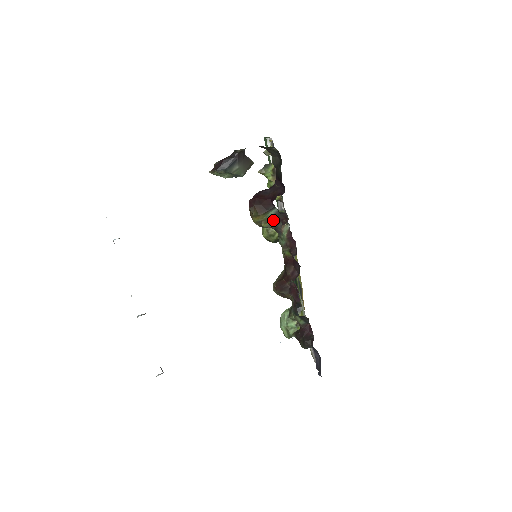
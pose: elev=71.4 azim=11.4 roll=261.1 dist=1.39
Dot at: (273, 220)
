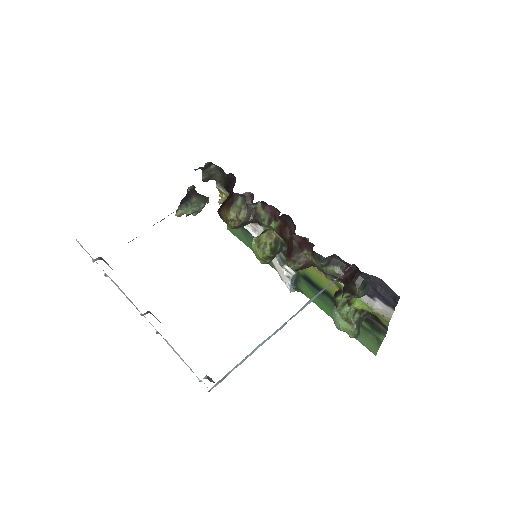
Dot at: (244, 207)
